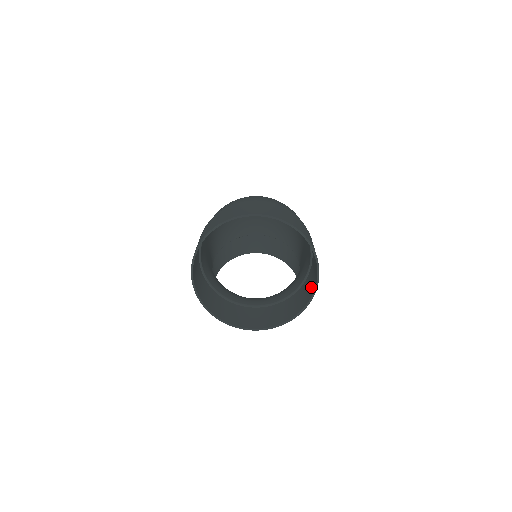
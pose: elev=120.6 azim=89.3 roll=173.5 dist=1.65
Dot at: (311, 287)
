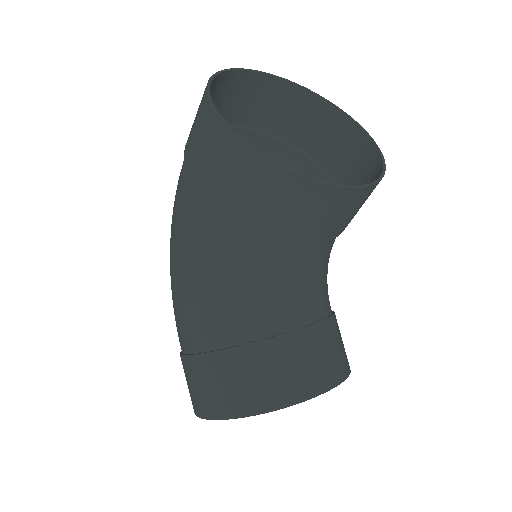
Dot at: (362, 157)
